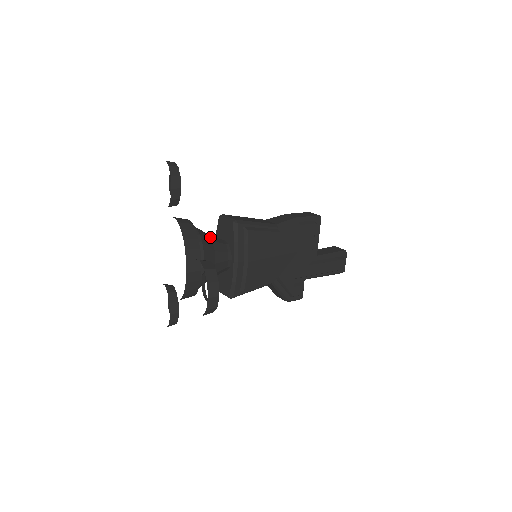
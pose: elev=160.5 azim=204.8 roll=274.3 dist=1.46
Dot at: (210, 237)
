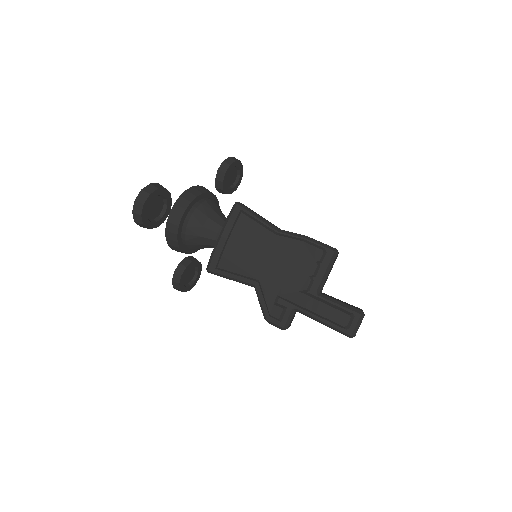
Dot at: (218, 211)
